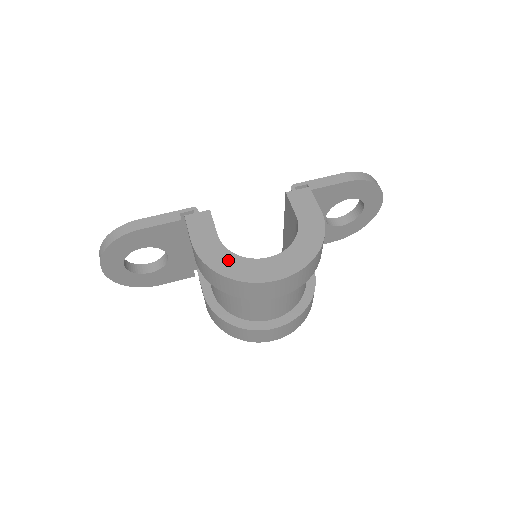
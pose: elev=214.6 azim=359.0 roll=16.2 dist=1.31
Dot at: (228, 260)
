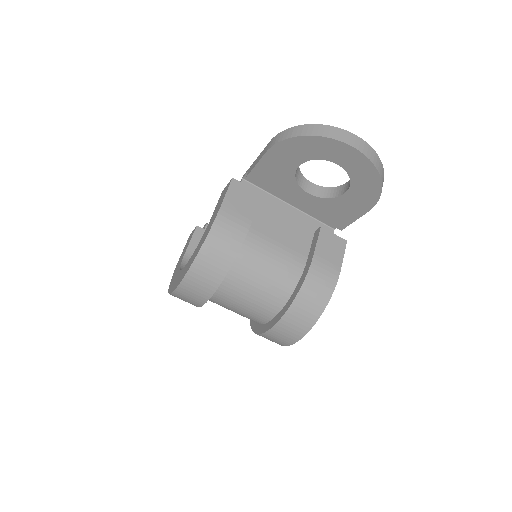
Dot at: (176, 273)
